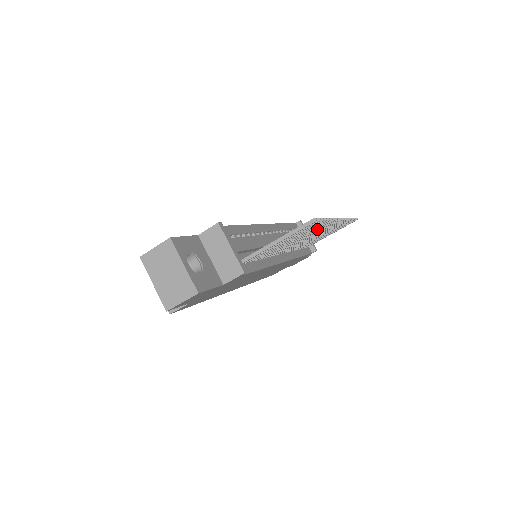
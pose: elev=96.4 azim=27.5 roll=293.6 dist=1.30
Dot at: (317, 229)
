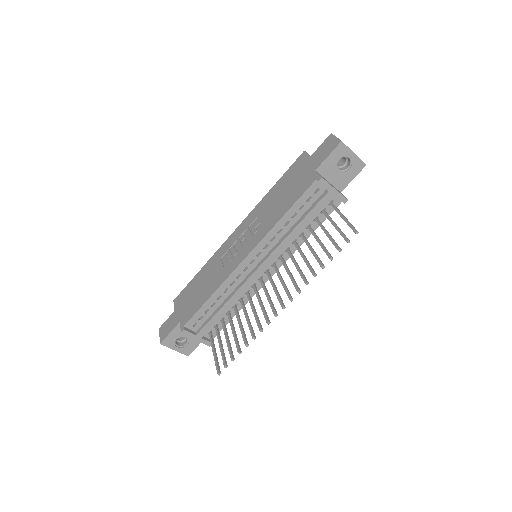
Dot at: (257, 322)
